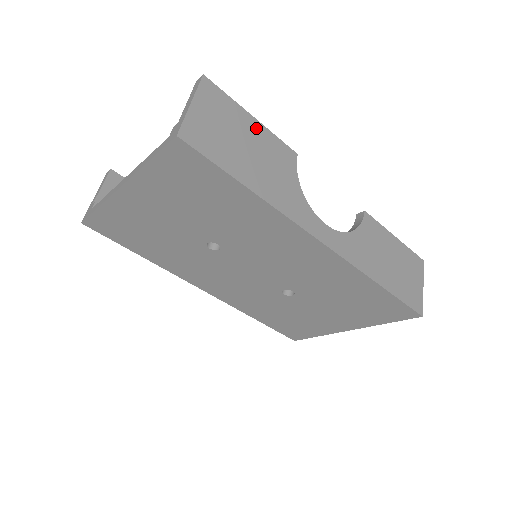
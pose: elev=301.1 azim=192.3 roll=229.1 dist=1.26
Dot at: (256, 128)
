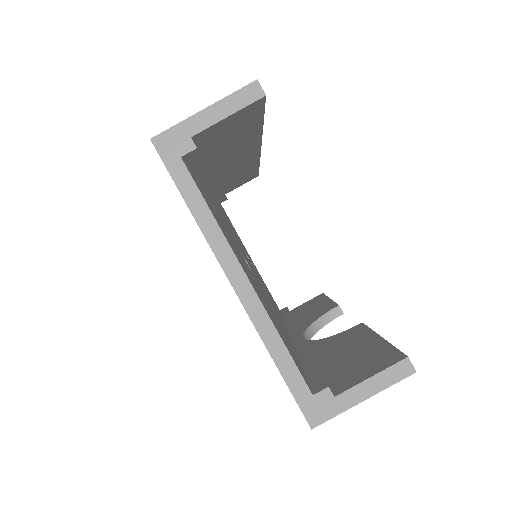
Dot at: occluded
